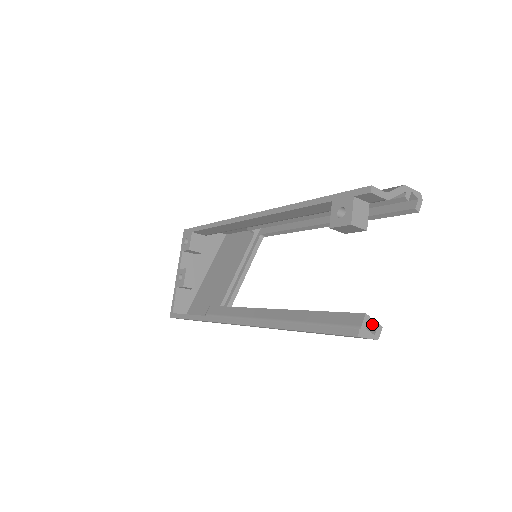
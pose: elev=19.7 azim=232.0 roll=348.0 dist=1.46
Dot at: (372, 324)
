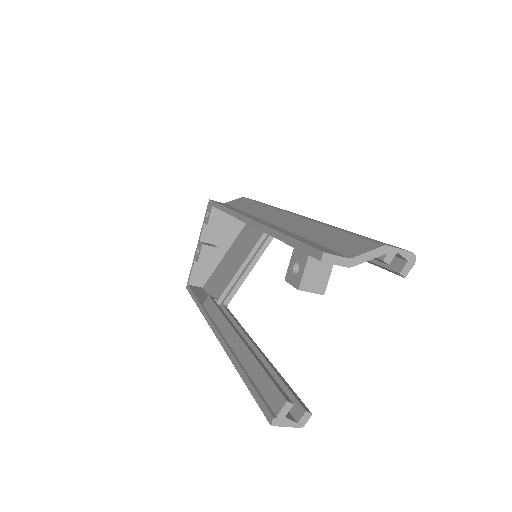
Dot at: (301, 407)
